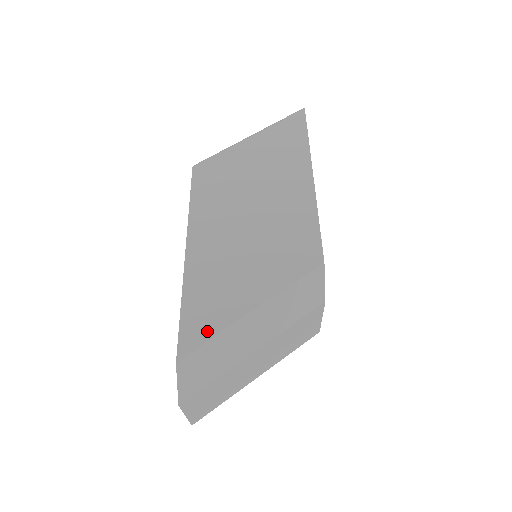
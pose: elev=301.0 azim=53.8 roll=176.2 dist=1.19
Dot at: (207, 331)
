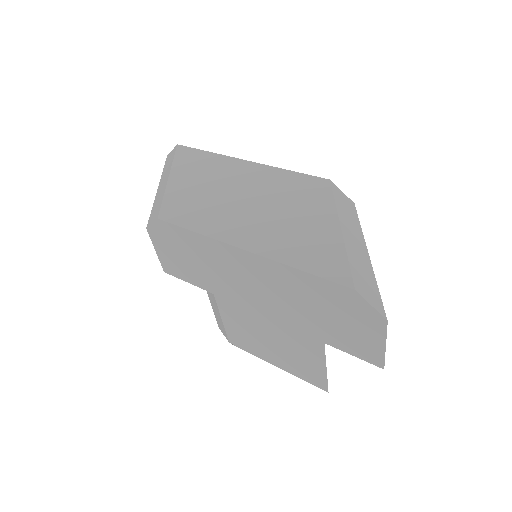
Dot at: (339, 260)
